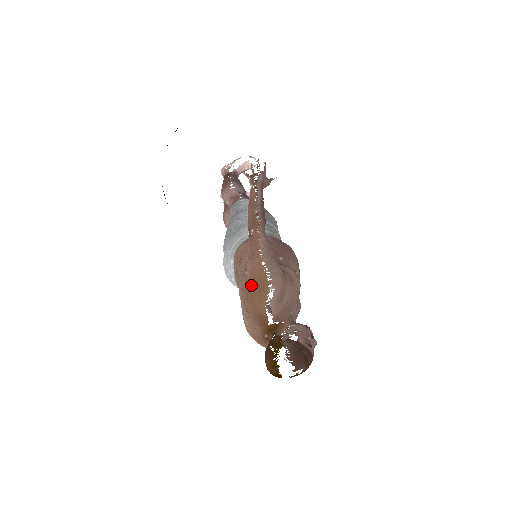
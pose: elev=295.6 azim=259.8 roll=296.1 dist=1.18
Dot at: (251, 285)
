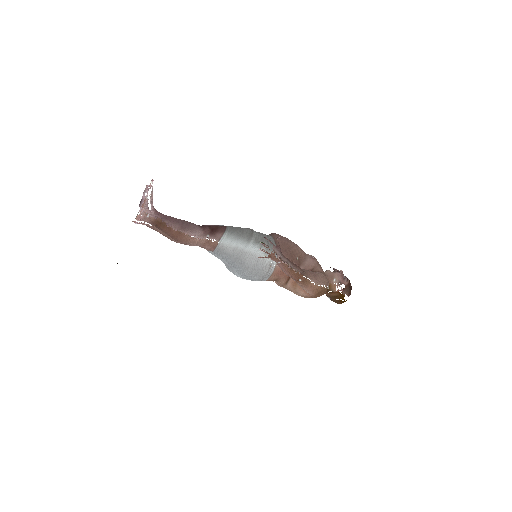
Dot at: occluded
